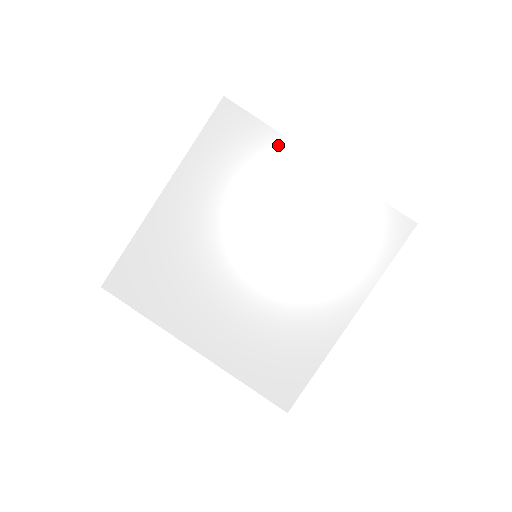
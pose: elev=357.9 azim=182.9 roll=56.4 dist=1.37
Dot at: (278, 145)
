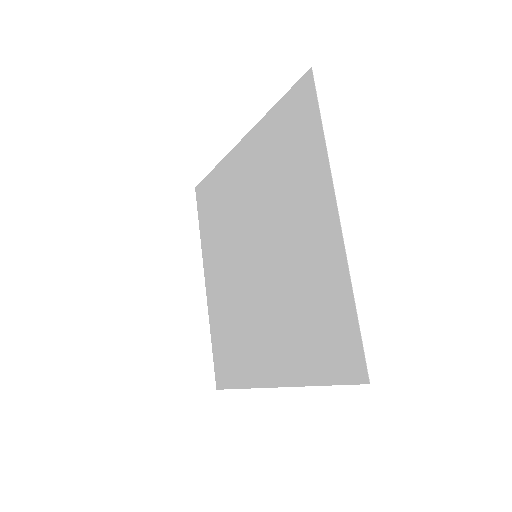
Dot at: (318, 162)
